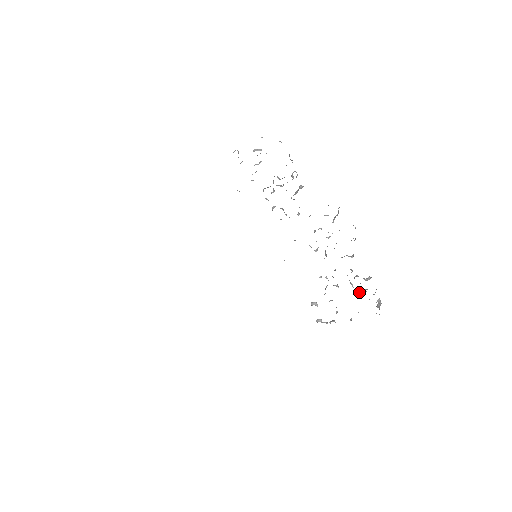
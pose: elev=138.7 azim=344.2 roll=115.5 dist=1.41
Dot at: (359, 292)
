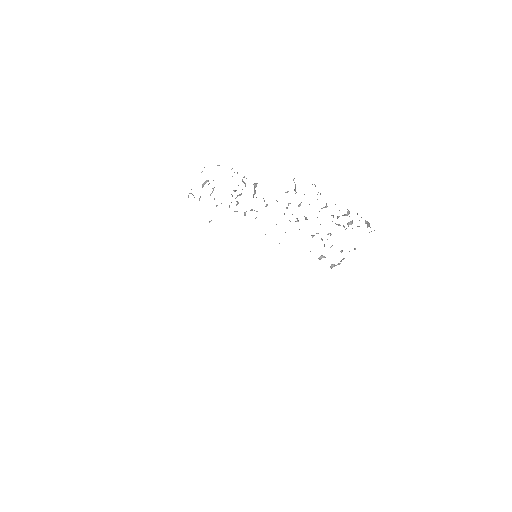
Dot at: occluded
